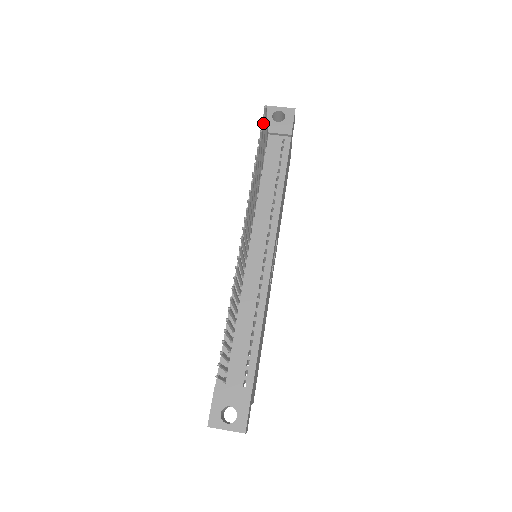
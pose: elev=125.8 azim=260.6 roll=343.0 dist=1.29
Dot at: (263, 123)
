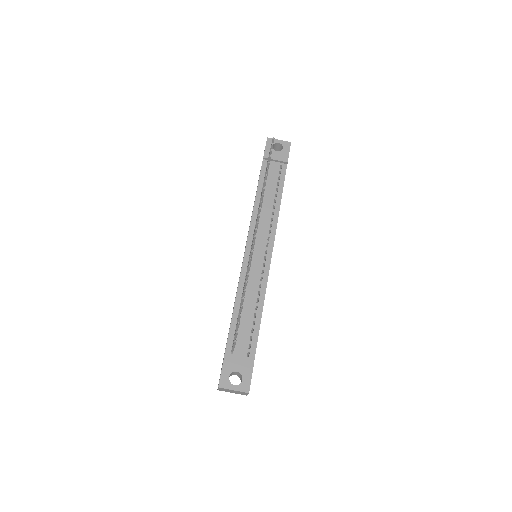
Dot at: occluded
